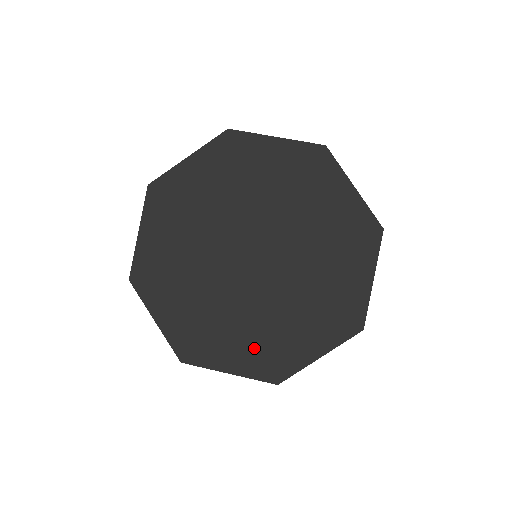
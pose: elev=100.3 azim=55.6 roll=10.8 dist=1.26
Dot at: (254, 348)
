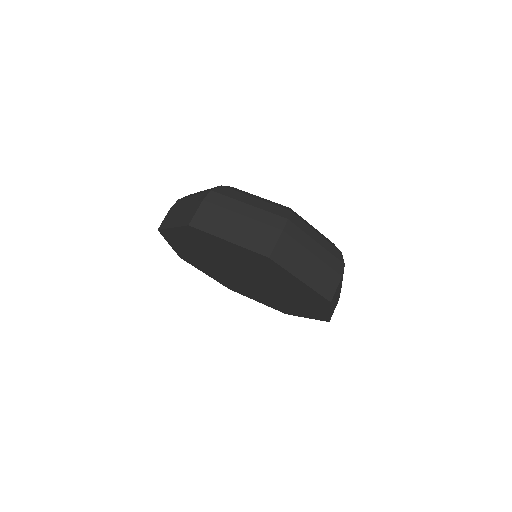
Dot at: (266, 301)
